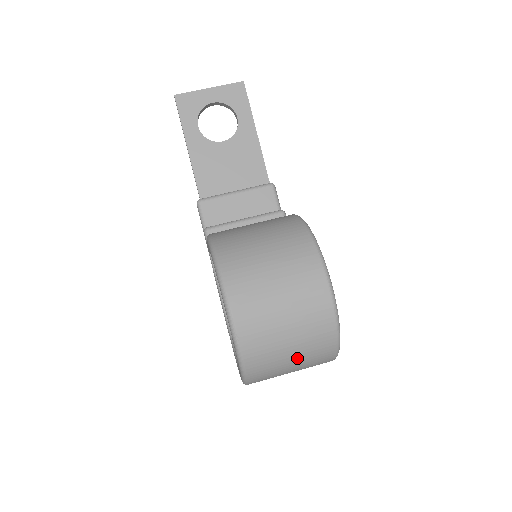
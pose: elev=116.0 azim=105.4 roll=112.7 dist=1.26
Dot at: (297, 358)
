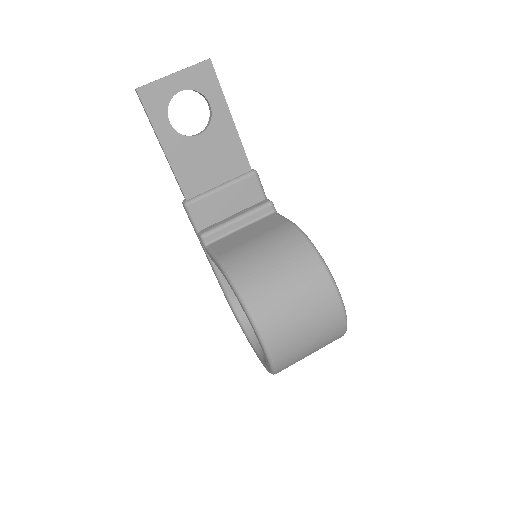
Dot at: occluded
